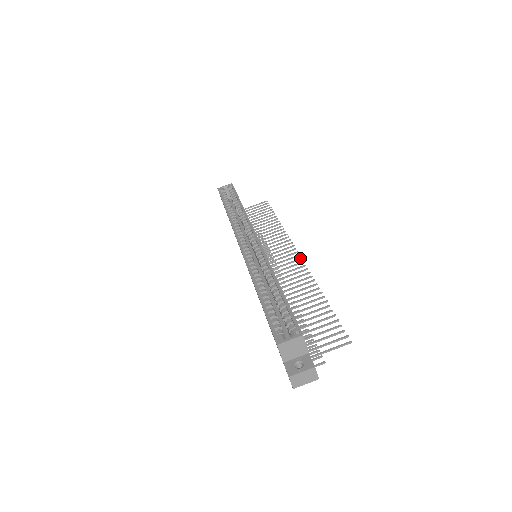
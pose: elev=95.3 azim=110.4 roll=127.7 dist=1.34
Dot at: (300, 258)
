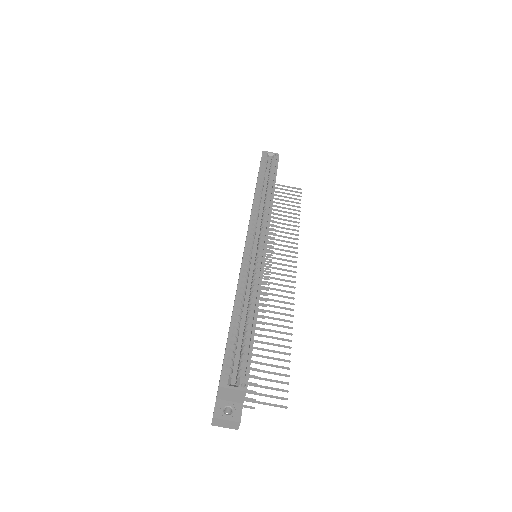
Dot at: (294, 281)
